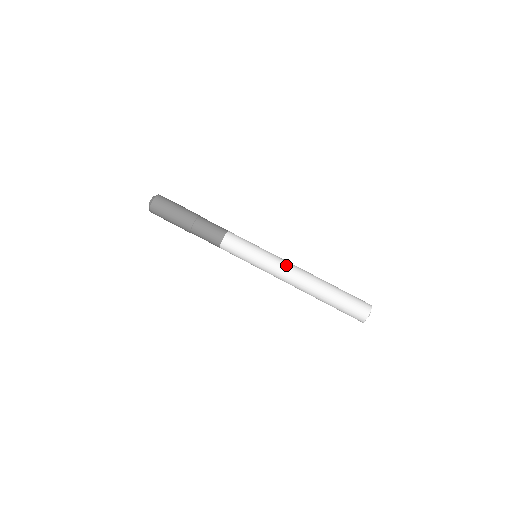
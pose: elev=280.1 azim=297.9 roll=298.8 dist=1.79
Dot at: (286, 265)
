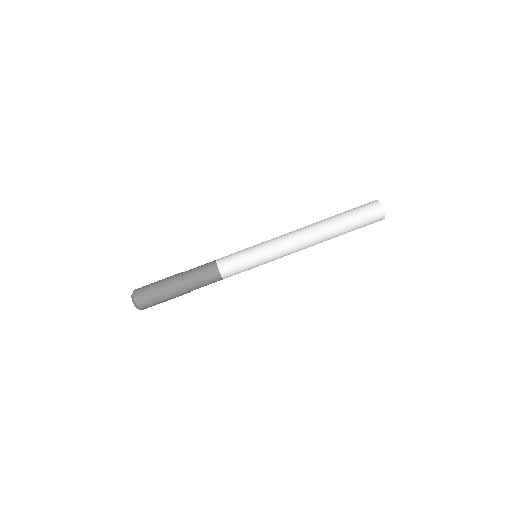
Dot at: (287, 241)
